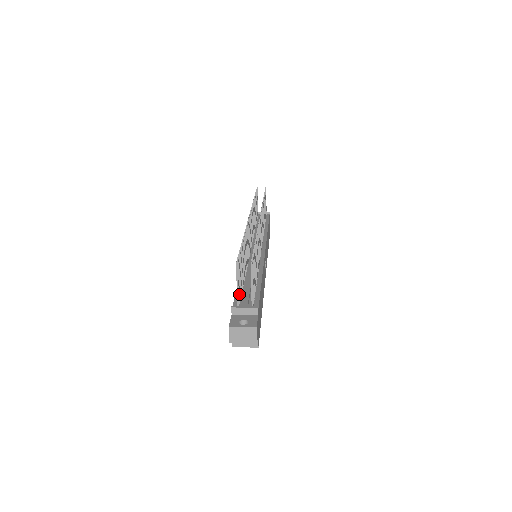
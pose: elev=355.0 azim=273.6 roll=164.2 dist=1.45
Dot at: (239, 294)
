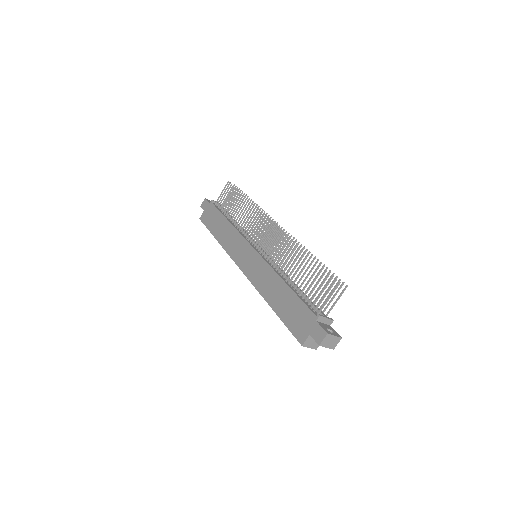
Dot at: occluded
